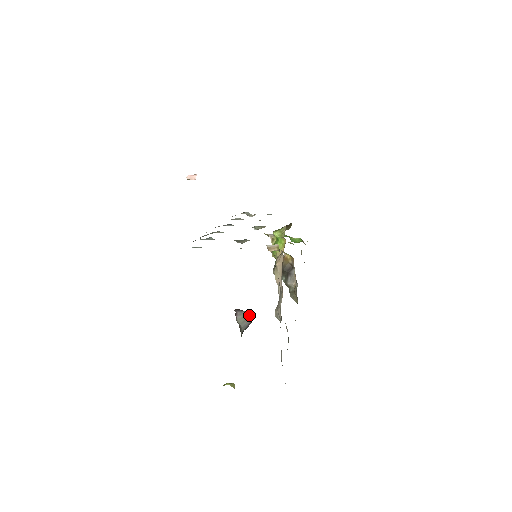
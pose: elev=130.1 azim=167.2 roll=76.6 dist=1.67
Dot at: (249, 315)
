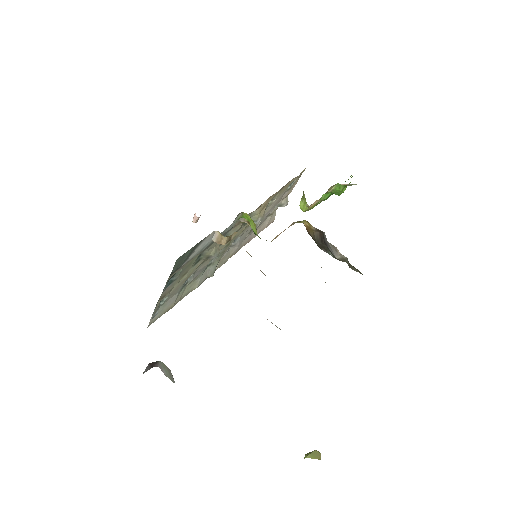
Dot at: (164, 364)
